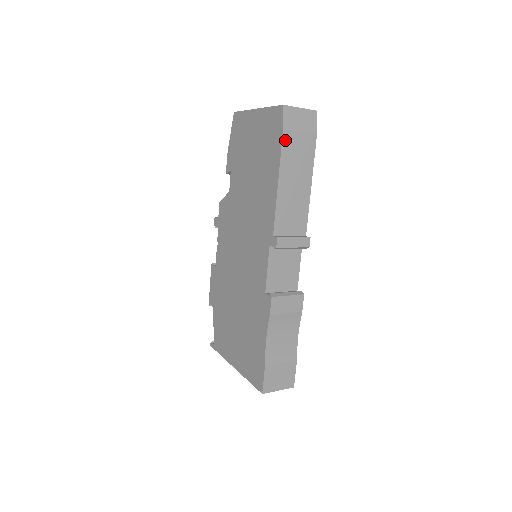
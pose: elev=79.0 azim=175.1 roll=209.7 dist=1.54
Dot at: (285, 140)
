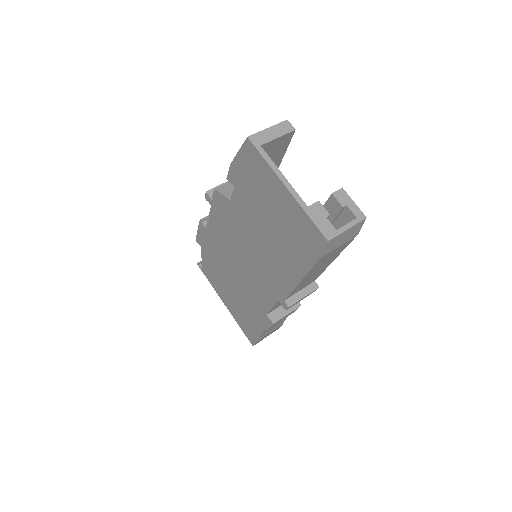
Dot at: (319, 261)
